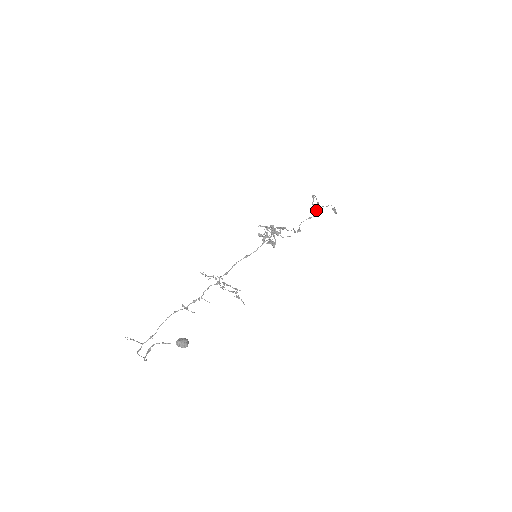
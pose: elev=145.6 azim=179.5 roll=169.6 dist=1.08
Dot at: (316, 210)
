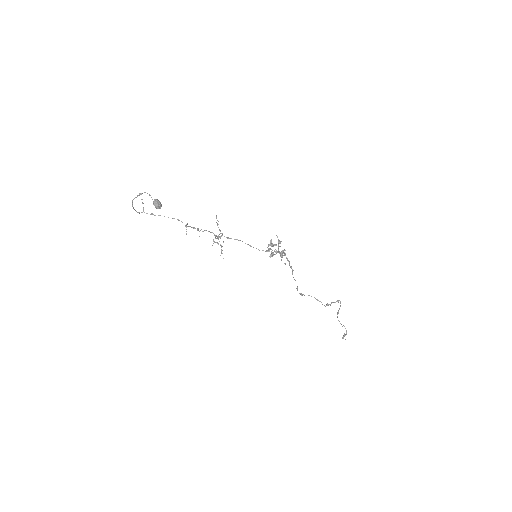
Dot at: (329, 304)
